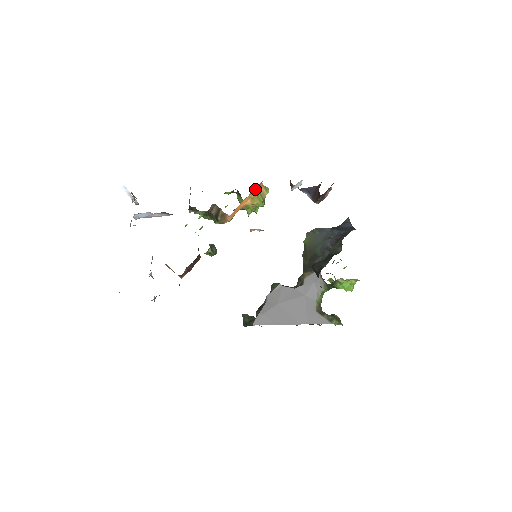
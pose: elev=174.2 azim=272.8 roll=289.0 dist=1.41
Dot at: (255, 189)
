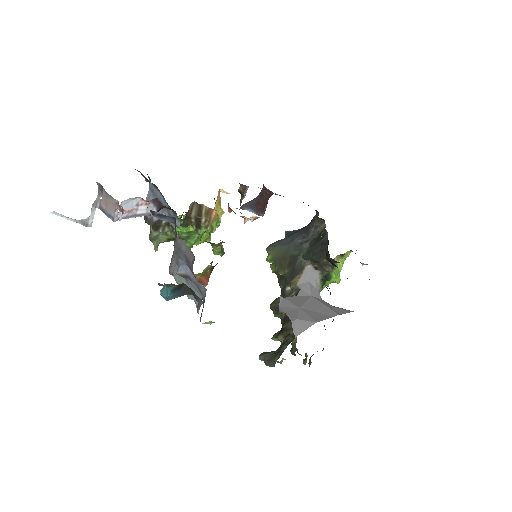
Dot at: (219, 191)
